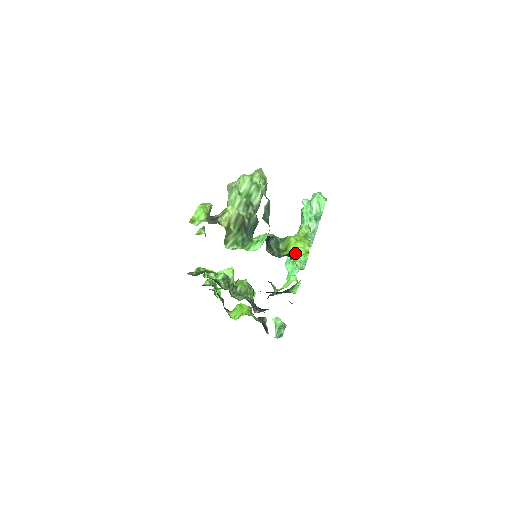
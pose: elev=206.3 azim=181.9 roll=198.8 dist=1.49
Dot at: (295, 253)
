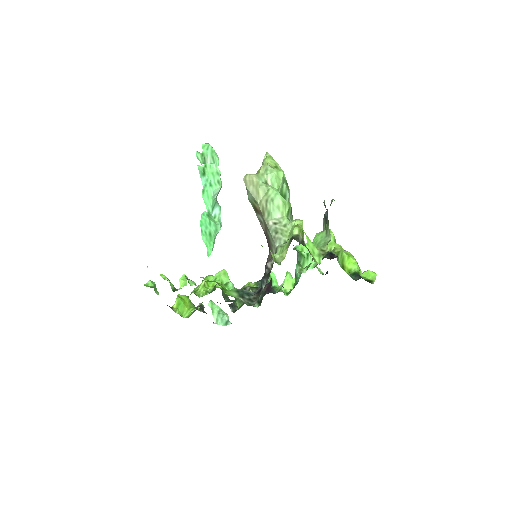
Dot at: (359, 272)
